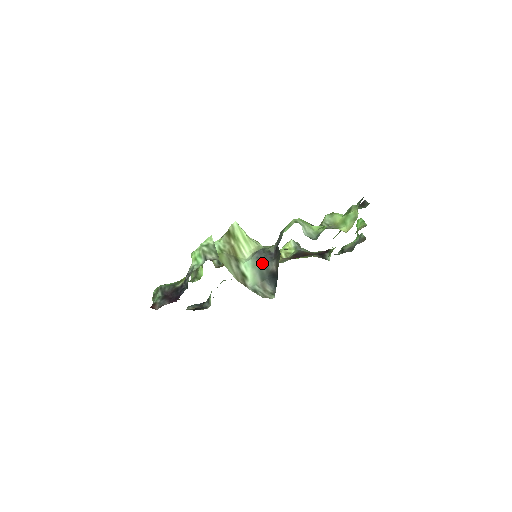
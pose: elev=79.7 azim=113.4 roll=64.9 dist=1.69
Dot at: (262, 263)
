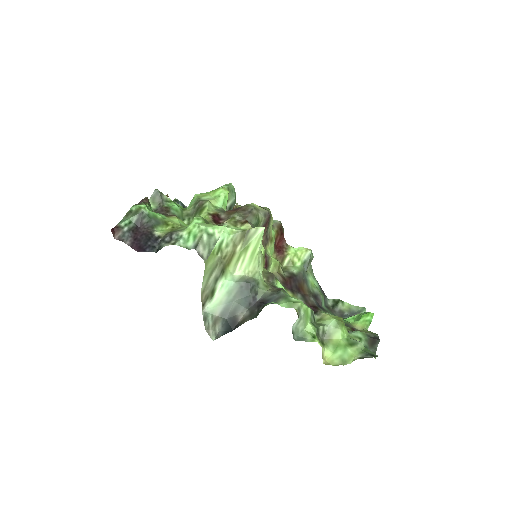
Dot at: (238, 299)
